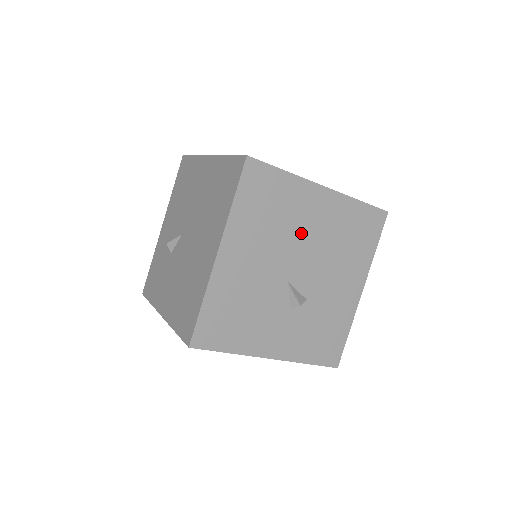
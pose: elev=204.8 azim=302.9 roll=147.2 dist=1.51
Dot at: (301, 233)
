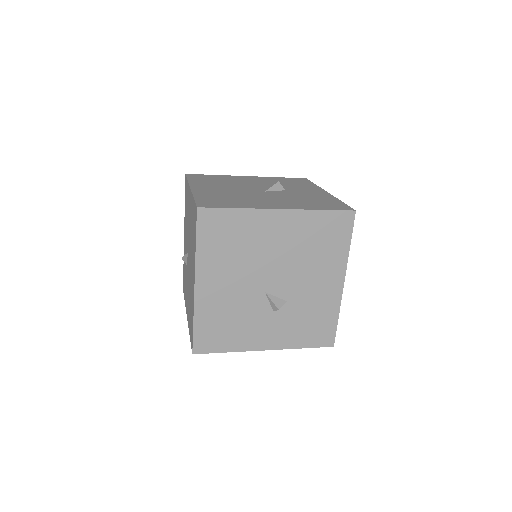
Dot at: (267, 252)
